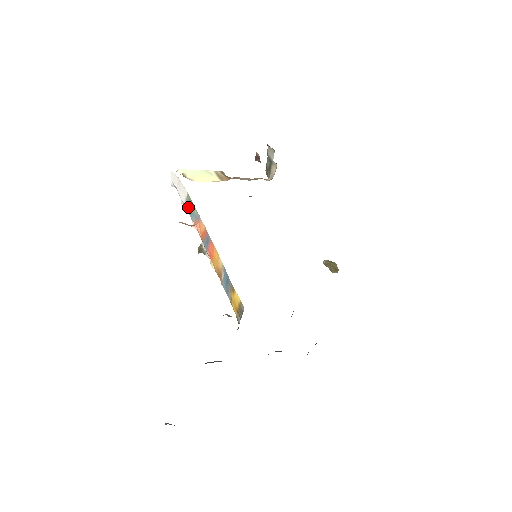
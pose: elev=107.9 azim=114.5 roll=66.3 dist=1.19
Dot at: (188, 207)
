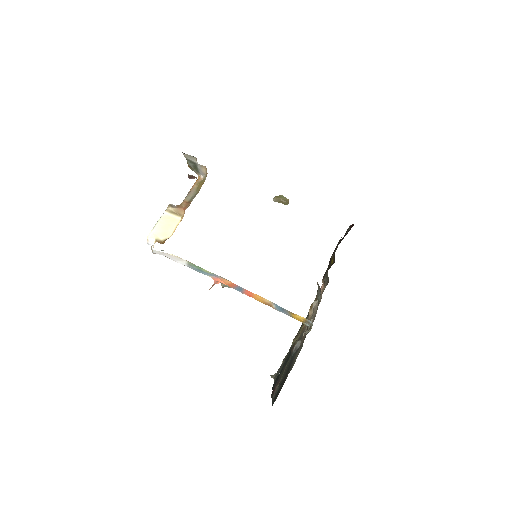
Dot at: (194, 269)
